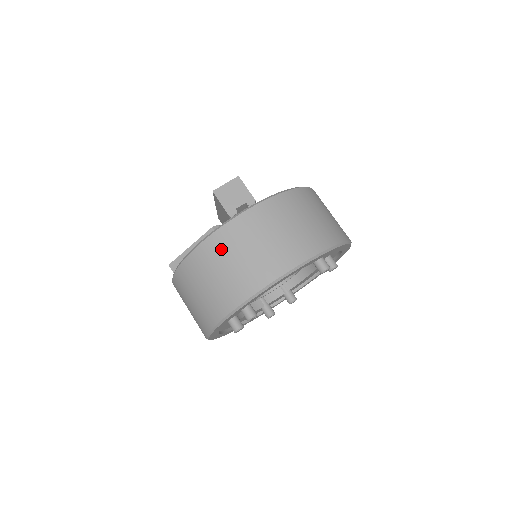
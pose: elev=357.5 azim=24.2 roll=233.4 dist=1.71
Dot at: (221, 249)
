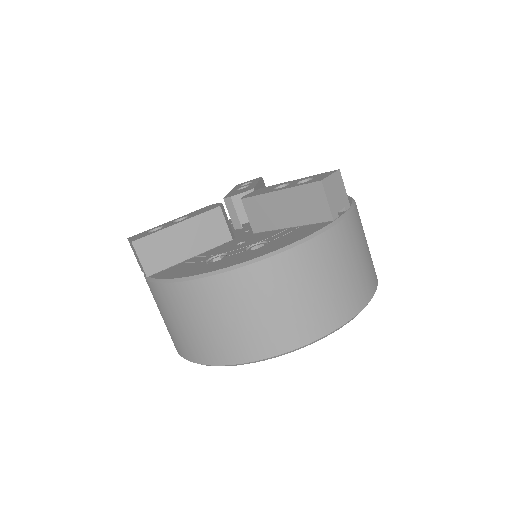
Dot at: (319, 261)
